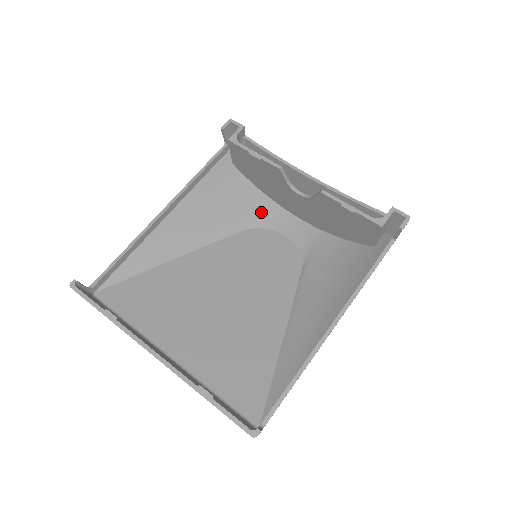
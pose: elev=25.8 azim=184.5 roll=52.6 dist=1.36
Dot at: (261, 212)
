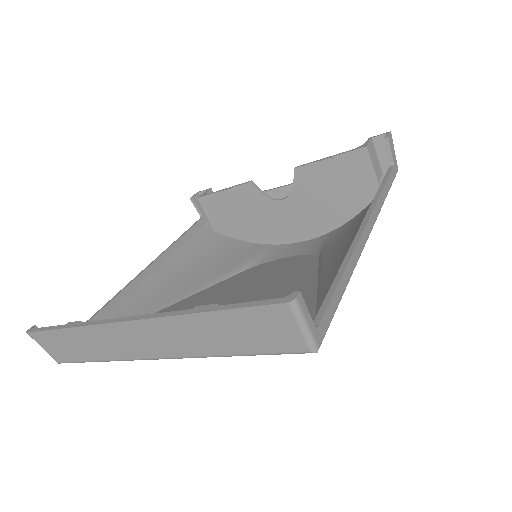
Dot at: (258, 254)
